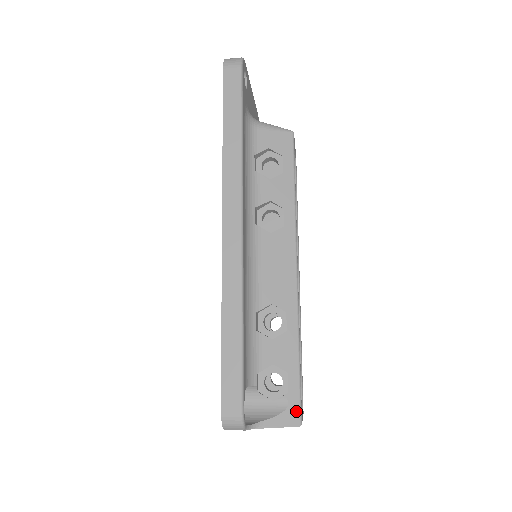
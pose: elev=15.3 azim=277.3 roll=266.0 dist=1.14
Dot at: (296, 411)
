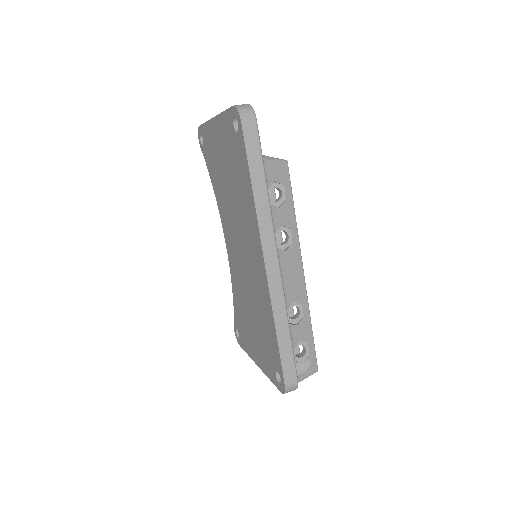
Dot at: (315, 363)
